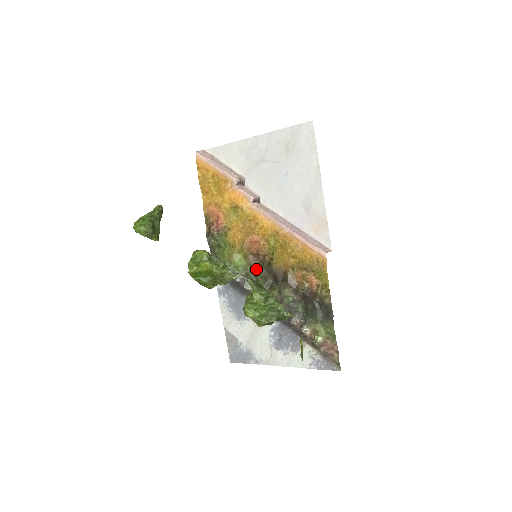
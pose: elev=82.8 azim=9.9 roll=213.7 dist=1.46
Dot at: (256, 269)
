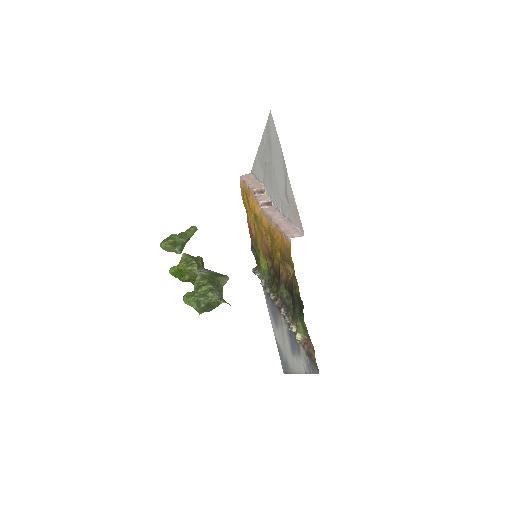
Dot at: (270, 271)
